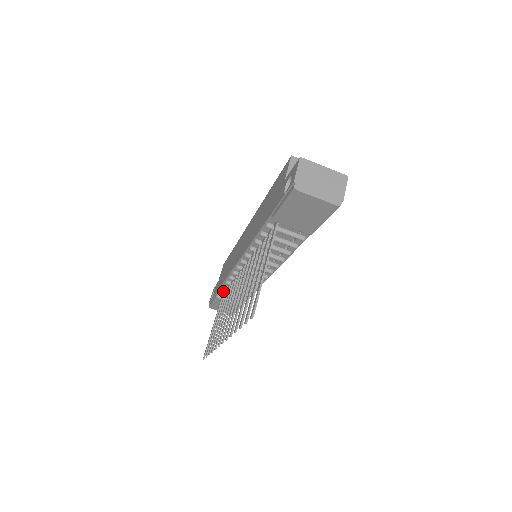
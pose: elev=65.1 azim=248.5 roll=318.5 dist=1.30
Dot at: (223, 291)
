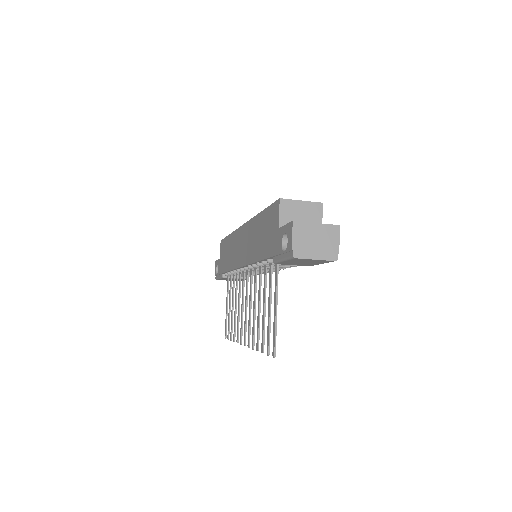
Dot at: occluded
